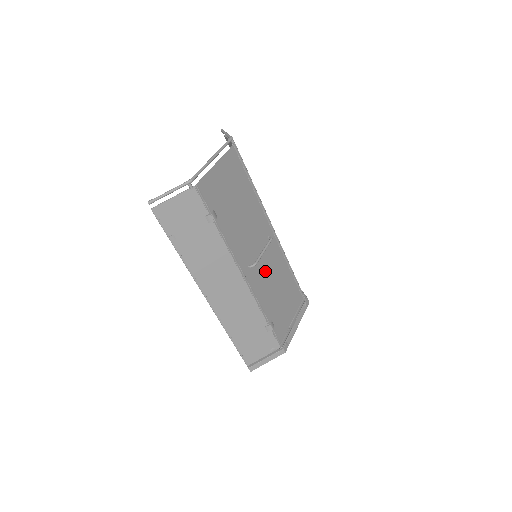
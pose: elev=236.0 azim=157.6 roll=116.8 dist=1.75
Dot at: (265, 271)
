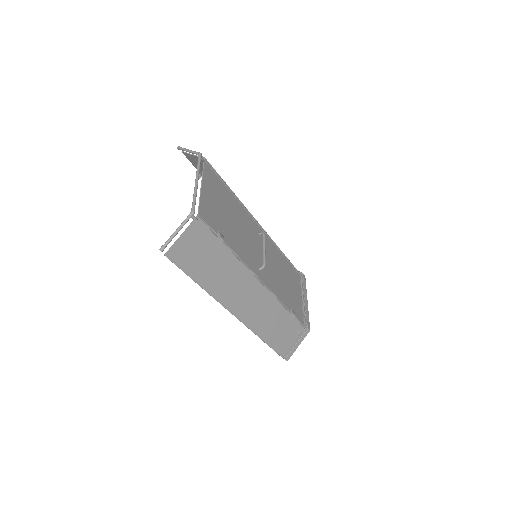
Dot at: (270, 266)
